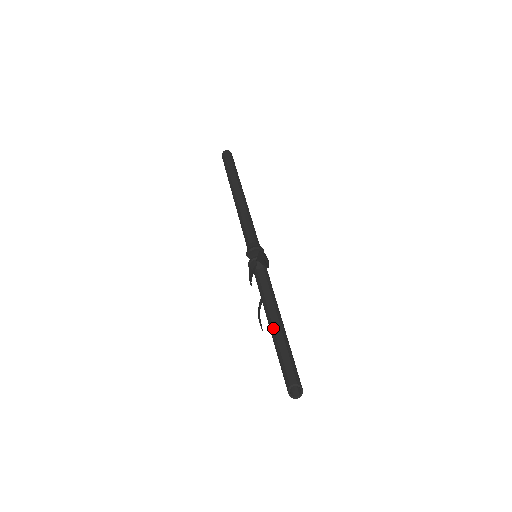
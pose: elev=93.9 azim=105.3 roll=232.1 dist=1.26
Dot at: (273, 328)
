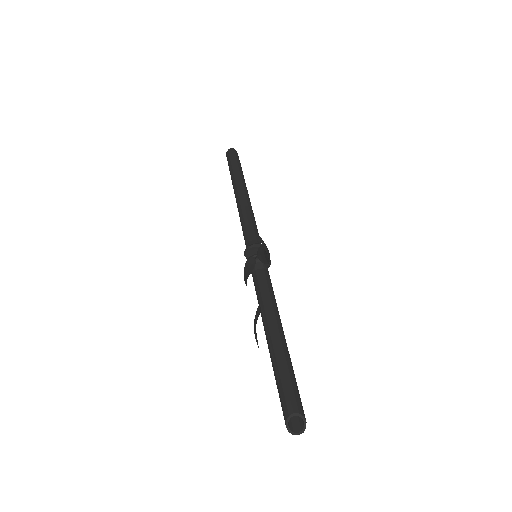
Dot at: (271, 339)
